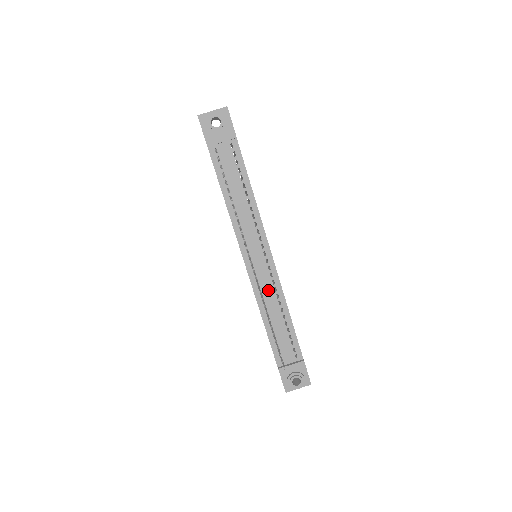
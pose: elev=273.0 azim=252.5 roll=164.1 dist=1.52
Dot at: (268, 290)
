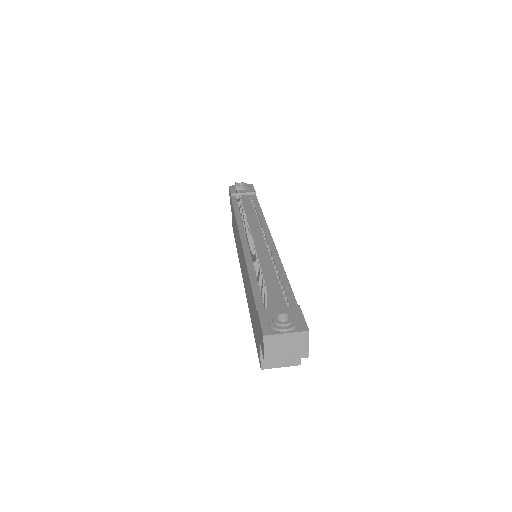
Dot at: (261, 255)
